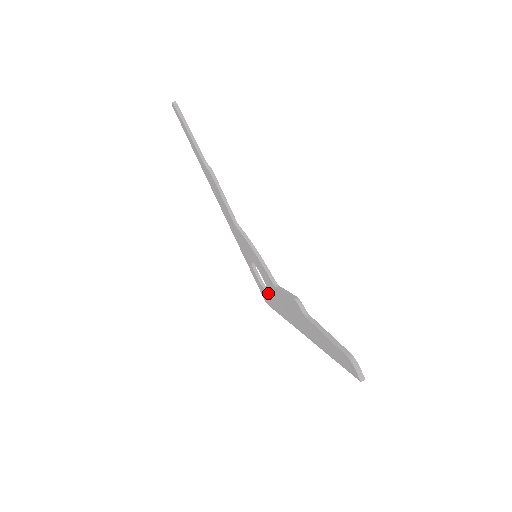
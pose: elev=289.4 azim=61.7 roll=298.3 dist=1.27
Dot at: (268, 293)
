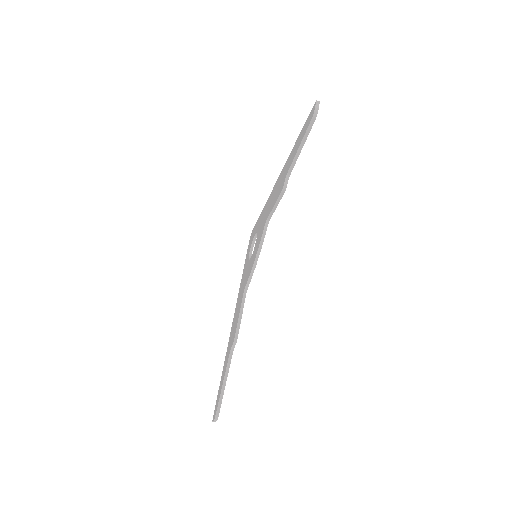
Dot at: (248, 258)
